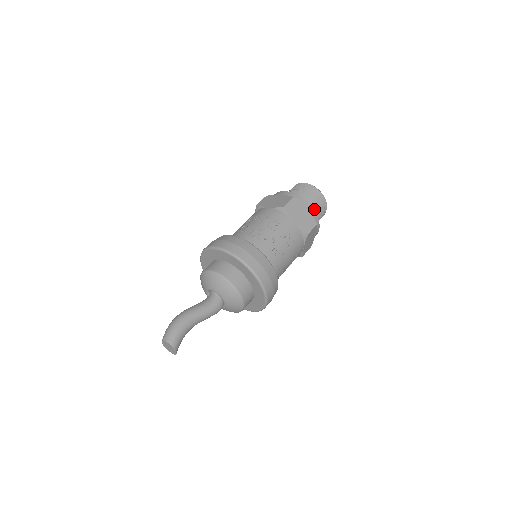
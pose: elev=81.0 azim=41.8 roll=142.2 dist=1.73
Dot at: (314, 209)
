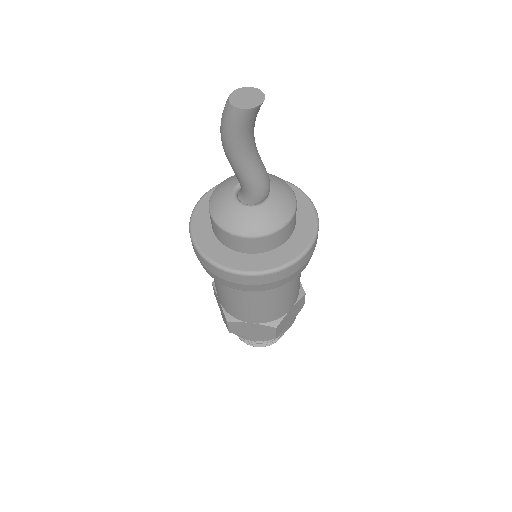
Dot at: occluded
